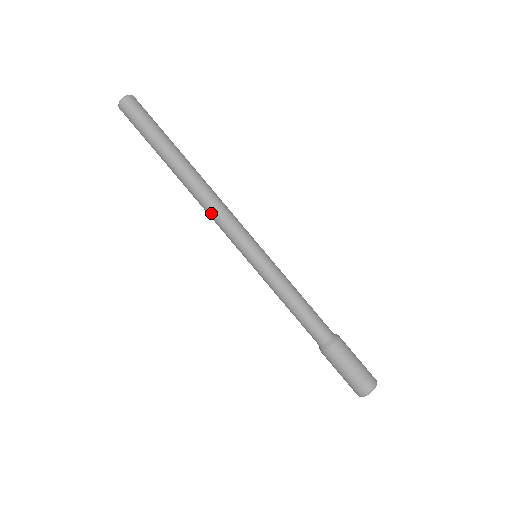
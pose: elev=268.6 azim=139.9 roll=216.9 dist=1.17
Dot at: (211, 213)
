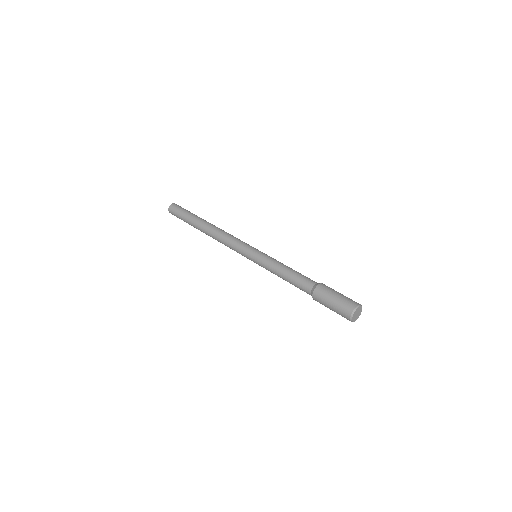
Dot at: (227, 235)
